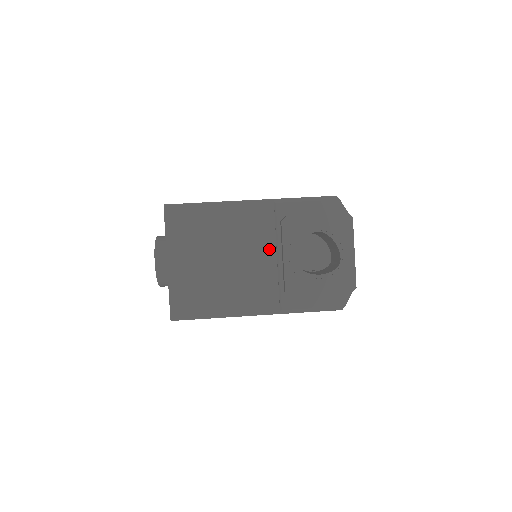
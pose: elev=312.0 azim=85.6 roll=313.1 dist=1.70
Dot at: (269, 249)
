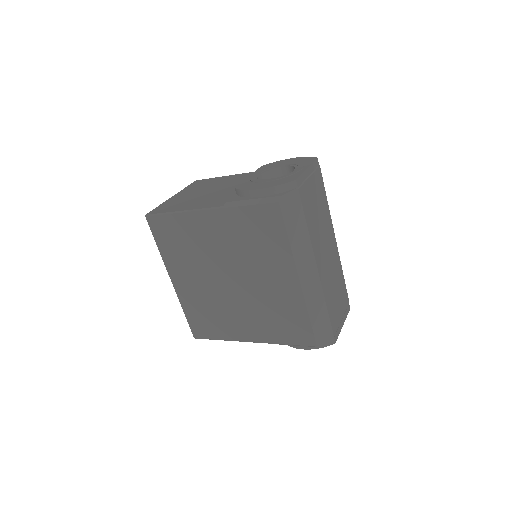
Dot at: occluded
